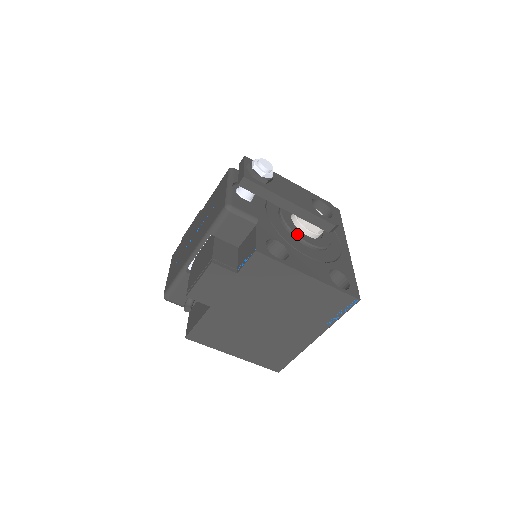
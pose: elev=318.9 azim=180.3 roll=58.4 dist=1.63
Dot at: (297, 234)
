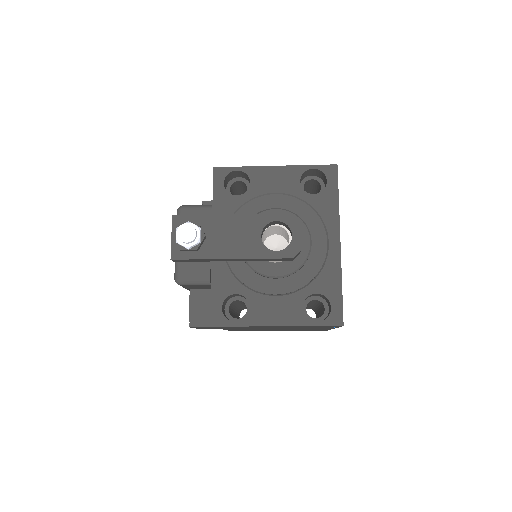
Dot at: (260, 271)
